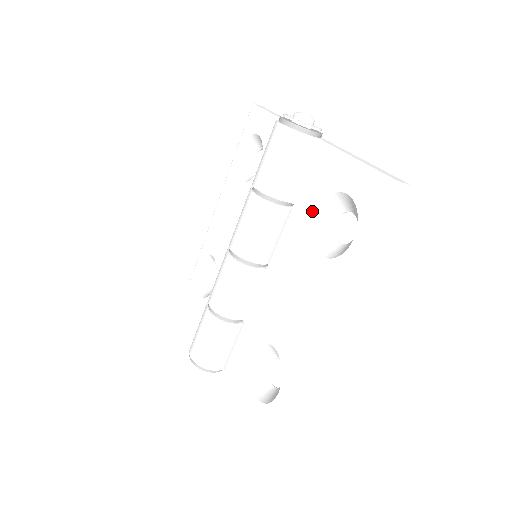
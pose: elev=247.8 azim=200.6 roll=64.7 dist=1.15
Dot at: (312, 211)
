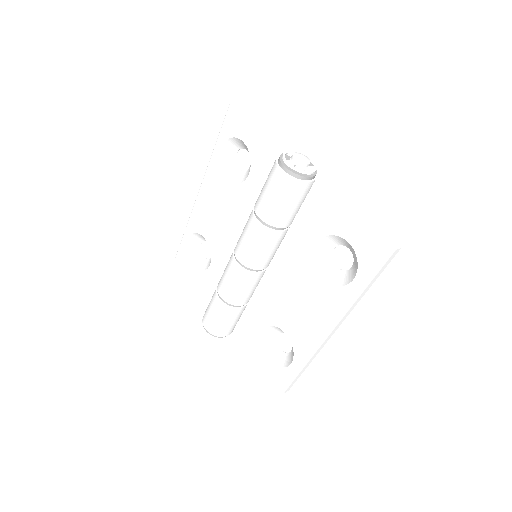
Dot at: (313, 241)
